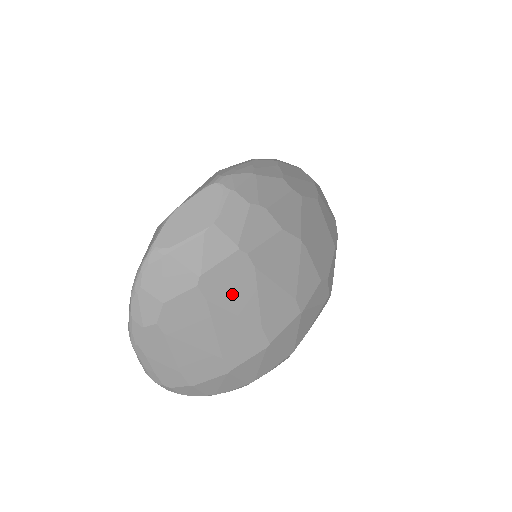
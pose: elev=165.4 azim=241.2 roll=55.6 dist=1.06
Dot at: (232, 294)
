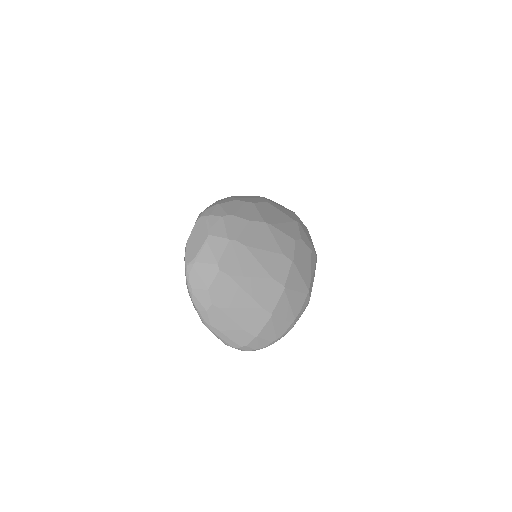
Dot at: (242, 266)
